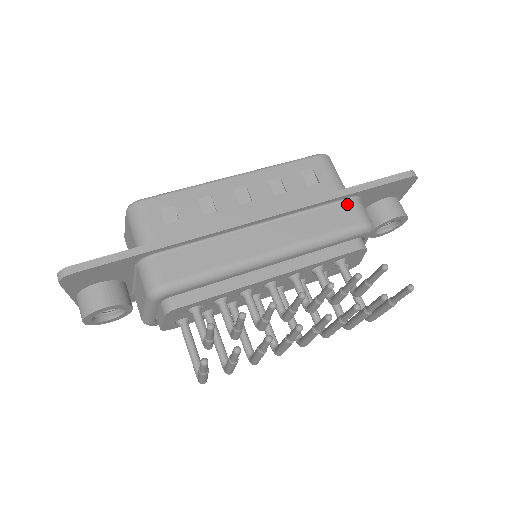
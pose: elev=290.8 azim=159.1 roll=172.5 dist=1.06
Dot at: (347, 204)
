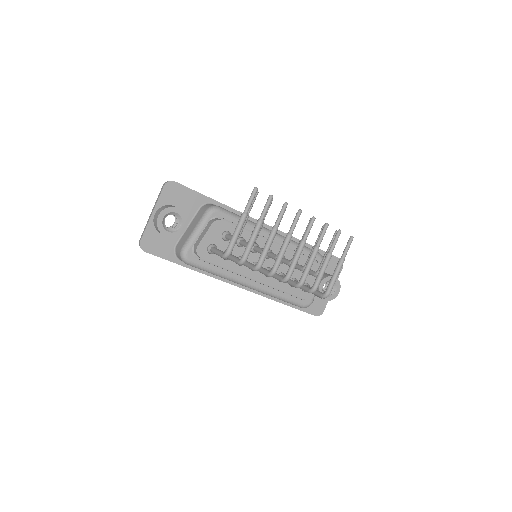
Dot at: occluded
